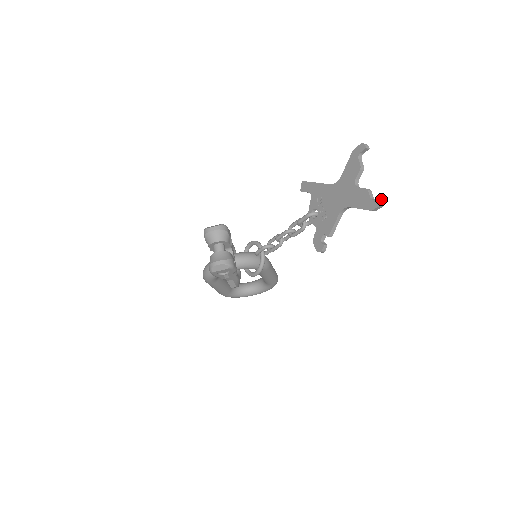
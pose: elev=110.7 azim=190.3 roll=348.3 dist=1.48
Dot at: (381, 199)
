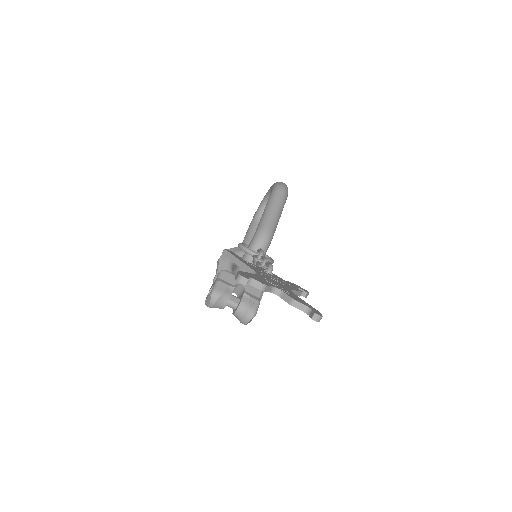
Dot at: occluded
